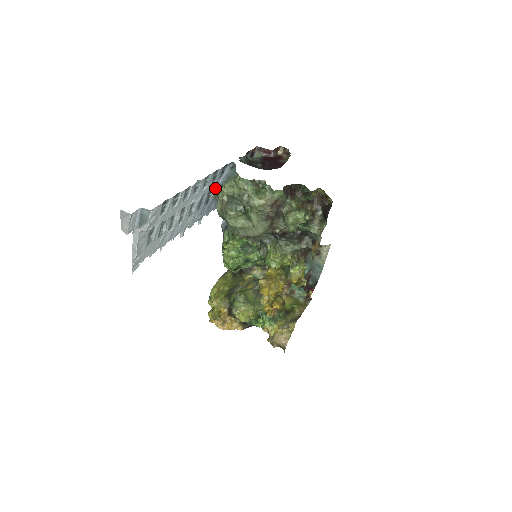
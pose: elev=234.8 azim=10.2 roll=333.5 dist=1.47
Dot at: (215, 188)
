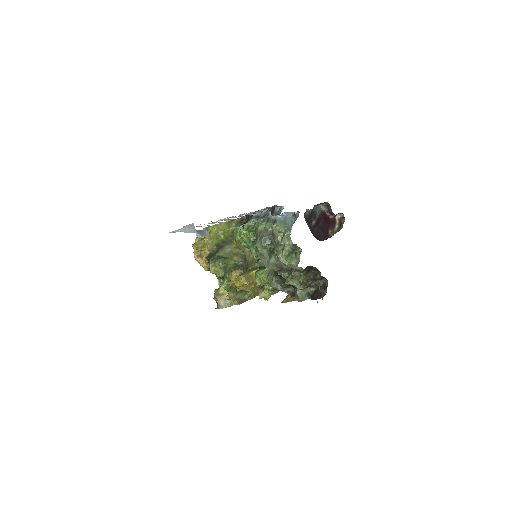
Dot at: (271, 215)
